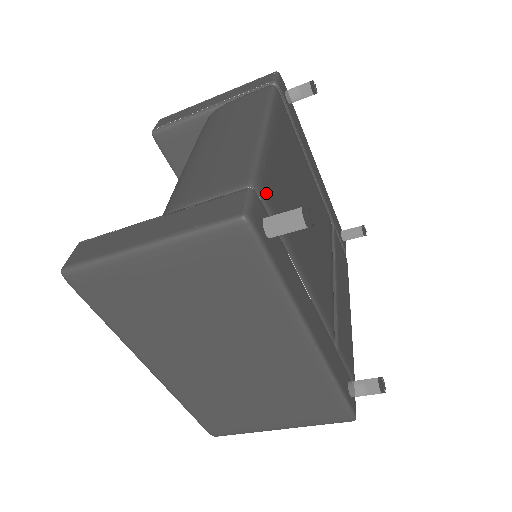
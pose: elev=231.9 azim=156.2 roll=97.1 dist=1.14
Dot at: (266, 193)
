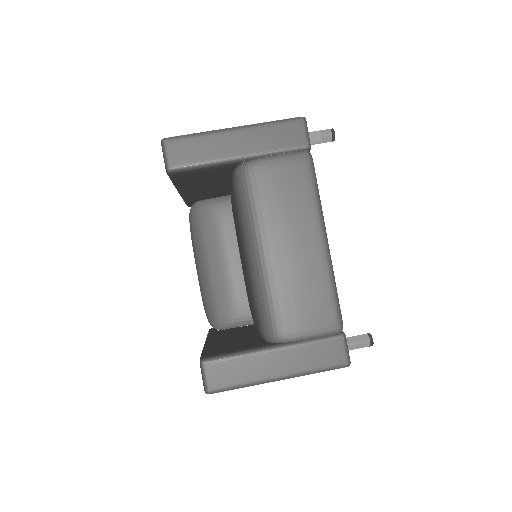
Dot at: occluded
